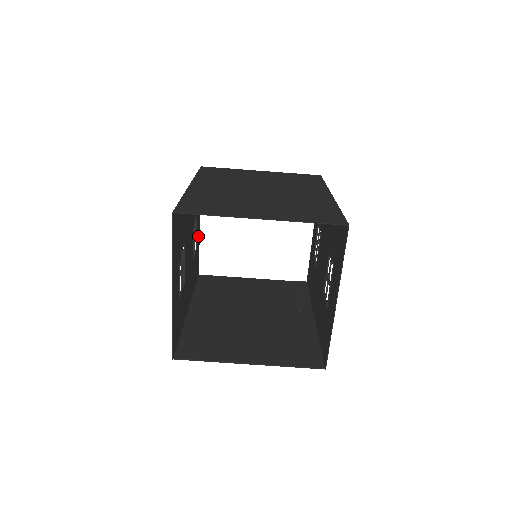
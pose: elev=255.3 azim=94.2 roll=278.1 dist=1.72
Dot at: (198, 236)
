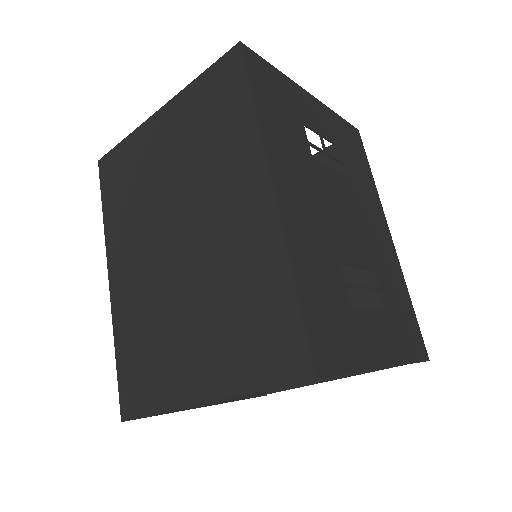
Dot at: occluded
